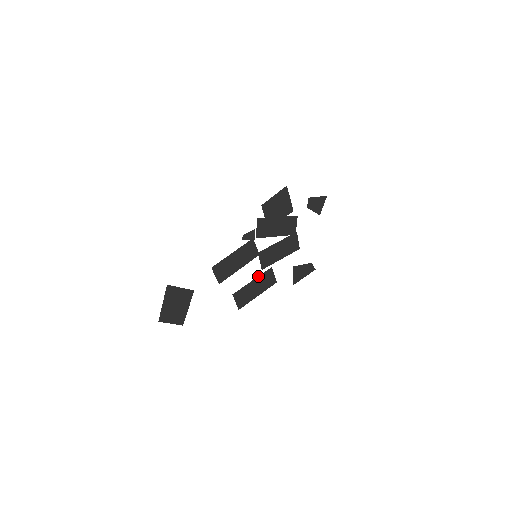
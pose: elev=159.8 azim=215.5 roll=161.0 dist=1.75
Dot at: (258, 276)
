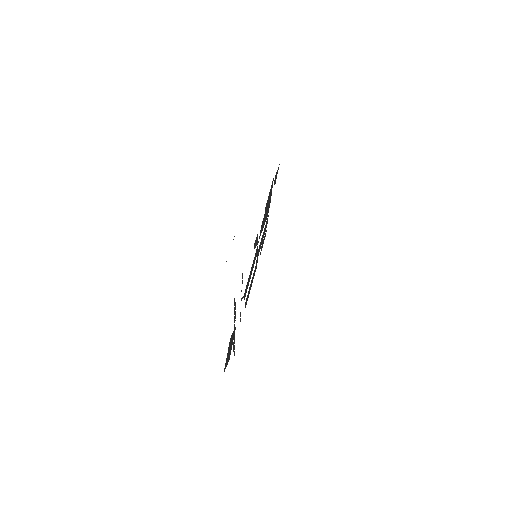
Dot at: occluded
